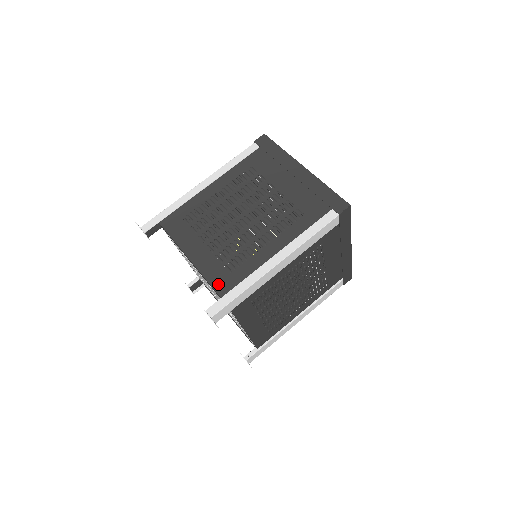
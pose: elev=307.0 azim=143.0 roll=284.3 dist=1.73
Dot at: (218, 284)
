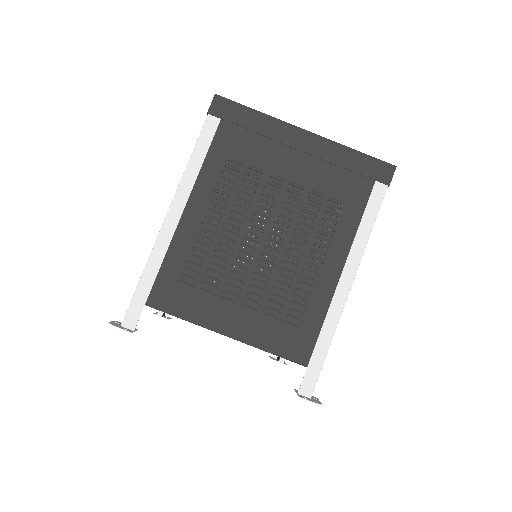
Dot at: (291, 352)
